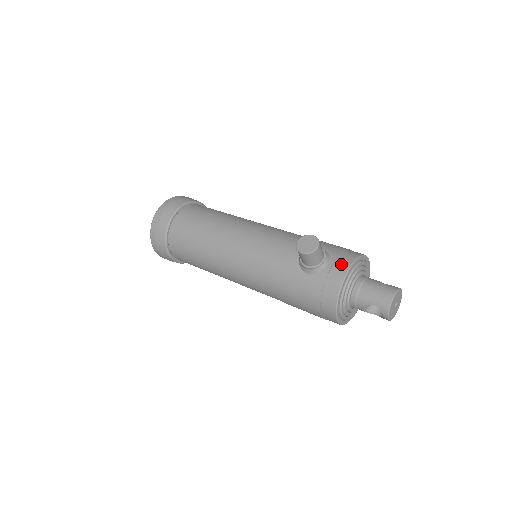
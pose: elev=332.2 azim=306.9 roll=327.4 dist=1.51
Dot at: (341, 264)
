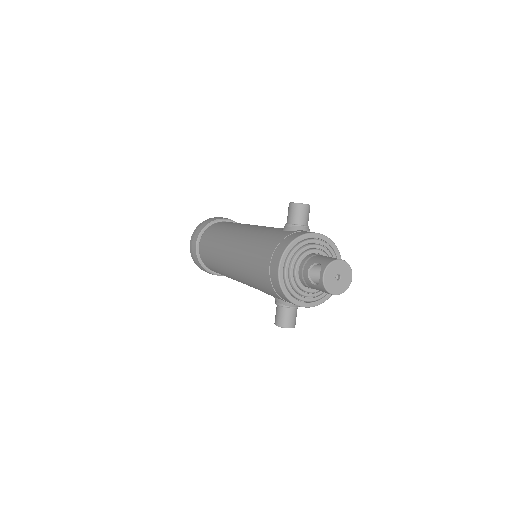
Dot at: occluded
